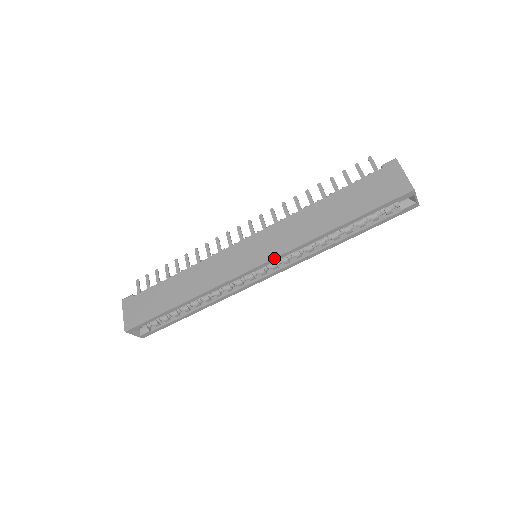
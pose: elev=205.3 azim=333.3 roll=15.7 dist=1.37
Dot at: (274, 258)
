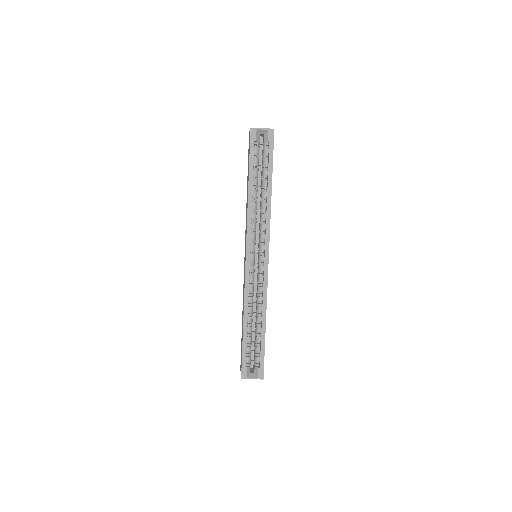
Dot at: (246, 241)
